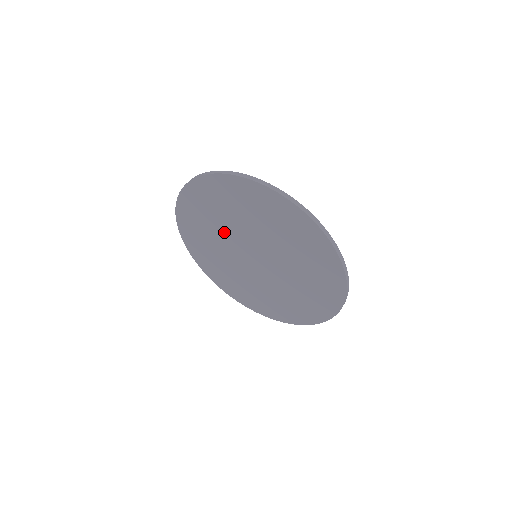
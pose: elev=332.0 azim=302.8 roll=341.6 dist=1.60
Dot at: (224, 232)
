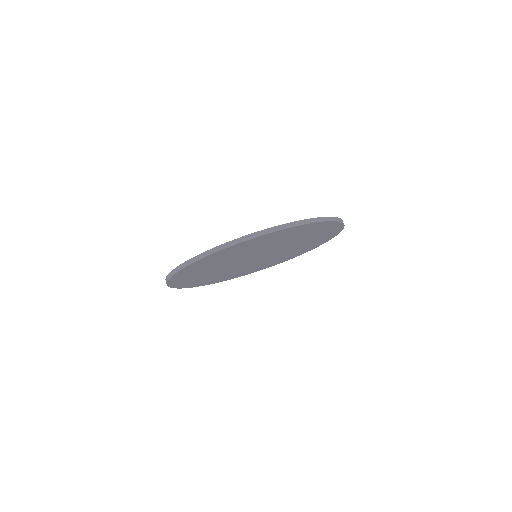
Dot at: (230, 261)
